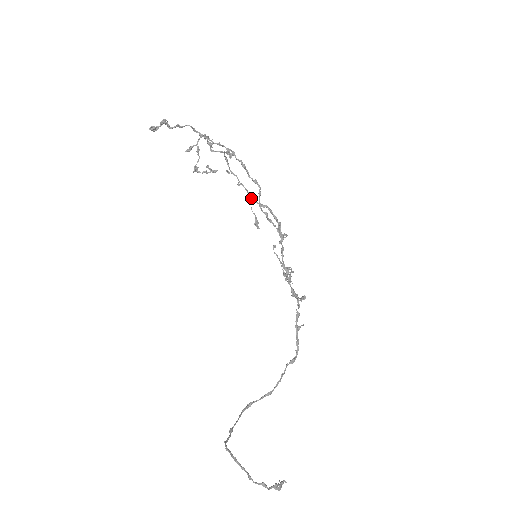
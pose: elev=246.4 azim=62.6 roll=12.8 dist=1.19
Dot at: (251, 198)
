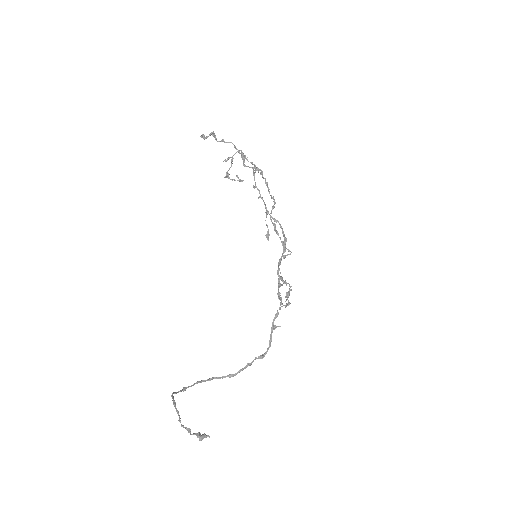
Dot at: (267, 212)
